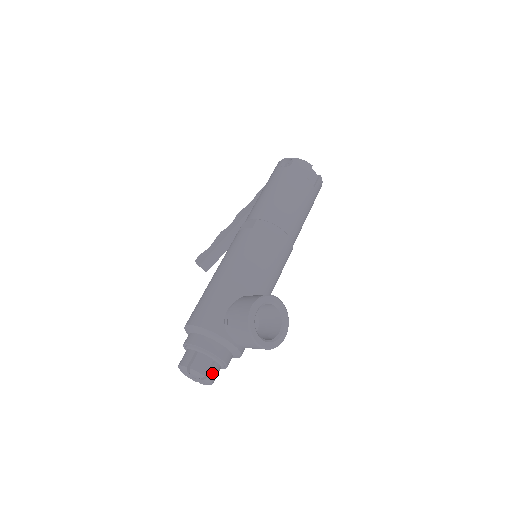
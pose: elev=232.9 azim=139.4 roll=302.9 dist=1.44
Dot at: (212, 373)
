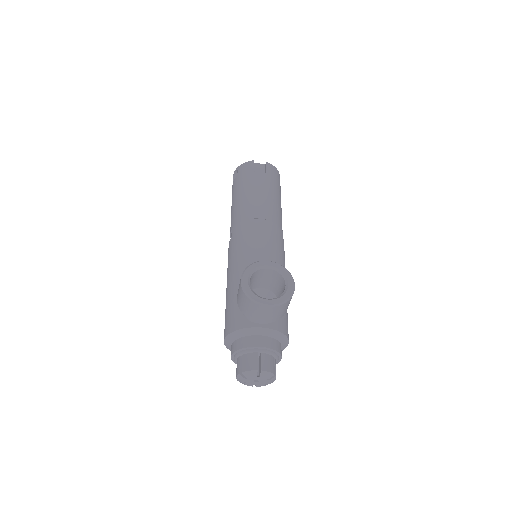
Dot at: (264, 364)
